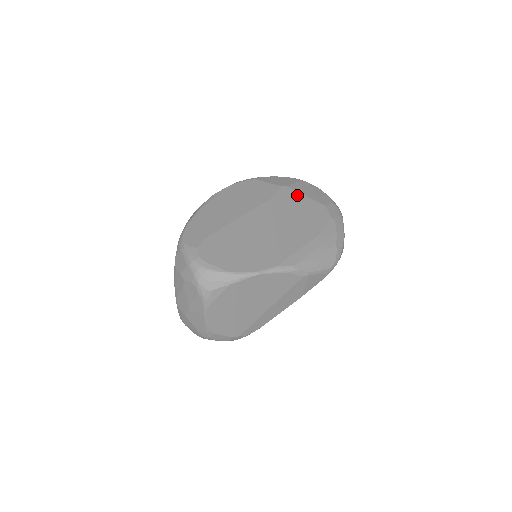
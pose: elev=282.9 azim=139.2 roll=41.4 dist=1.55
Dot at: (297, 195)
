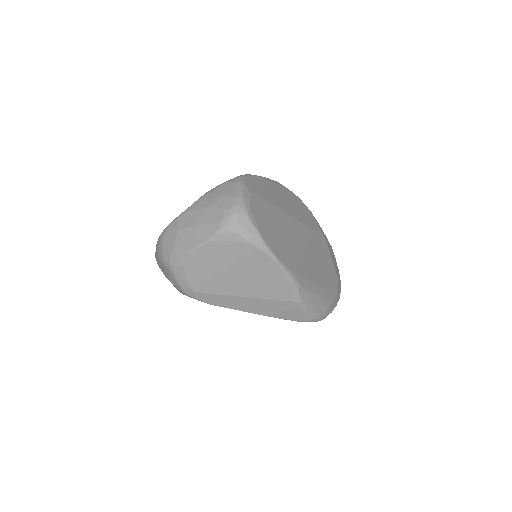
Dot at: (327, 250)
